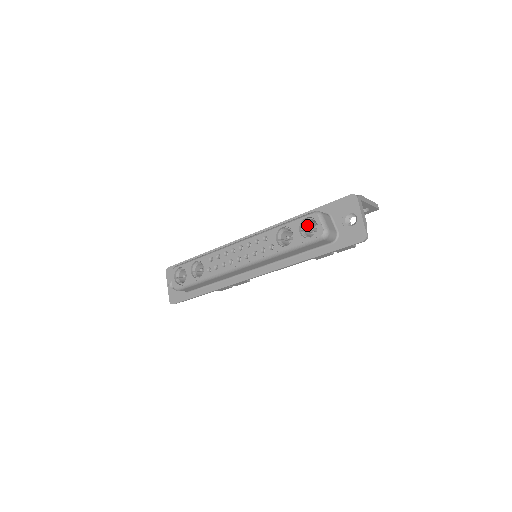
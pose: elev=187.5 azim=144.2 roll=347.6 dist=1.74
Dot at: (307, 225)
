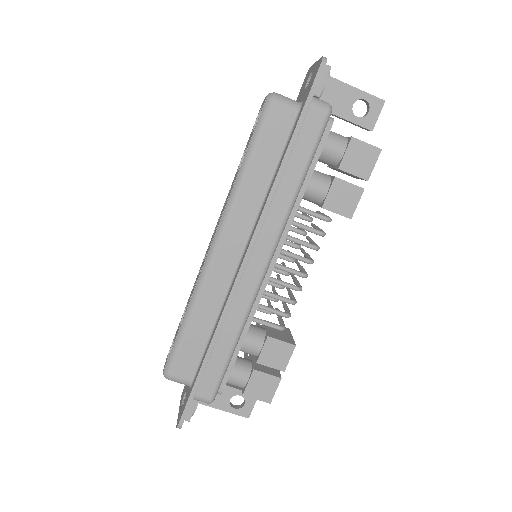
Dot at: occluded
